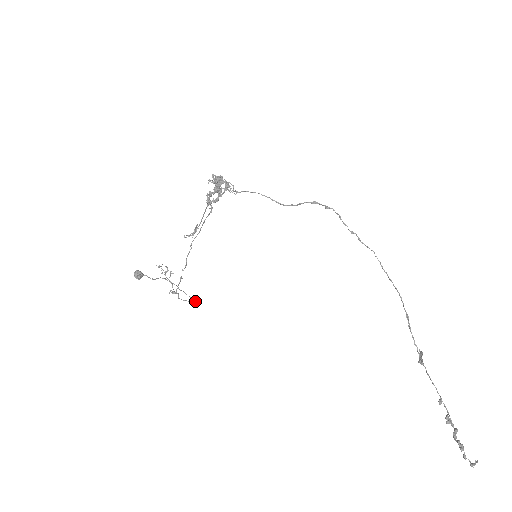
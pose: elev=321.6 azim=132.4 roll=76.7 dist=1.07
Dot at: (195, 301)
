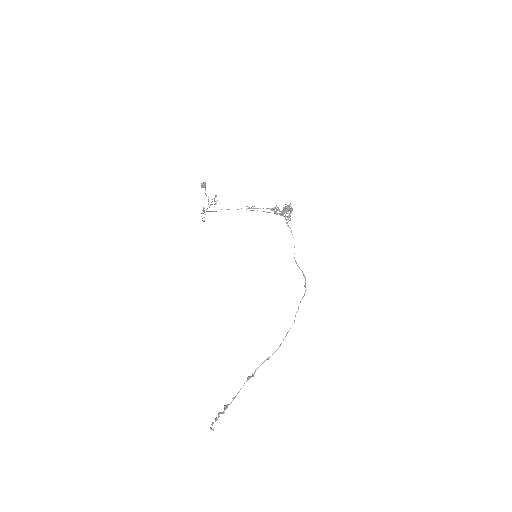
Dot at: (204, 221)
